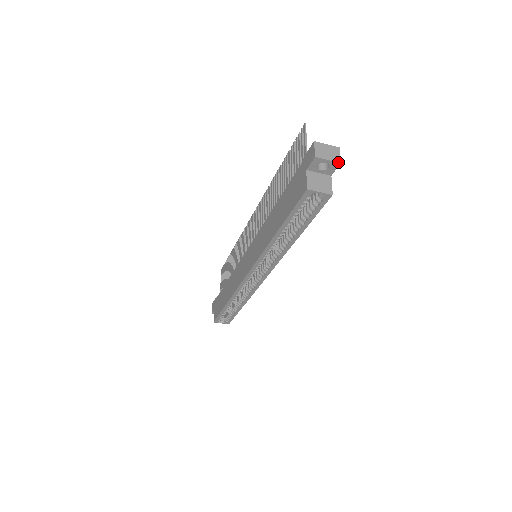
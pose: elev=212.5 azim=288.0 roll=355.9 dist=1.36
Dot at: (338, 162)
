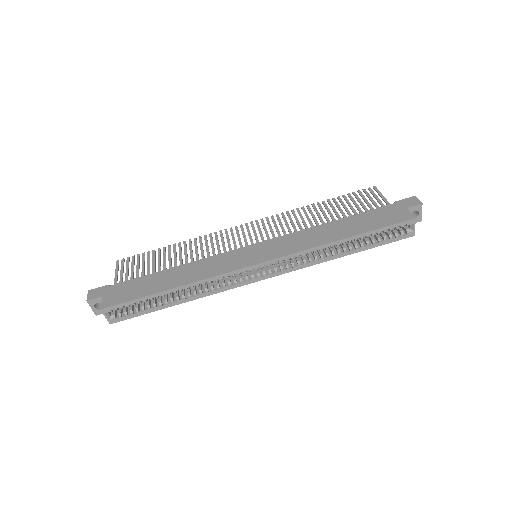
Dot at: occluded
